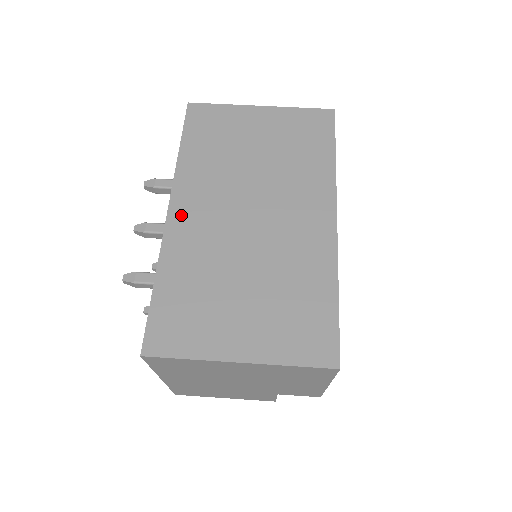
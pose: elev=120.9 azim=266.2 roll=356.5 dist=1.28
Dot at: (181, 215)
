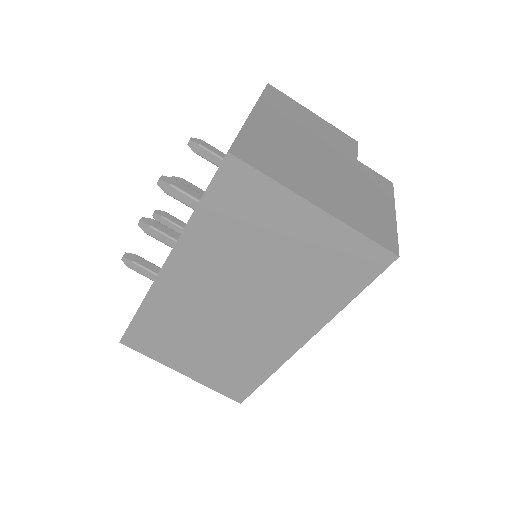
Dot at: (173, 277)
